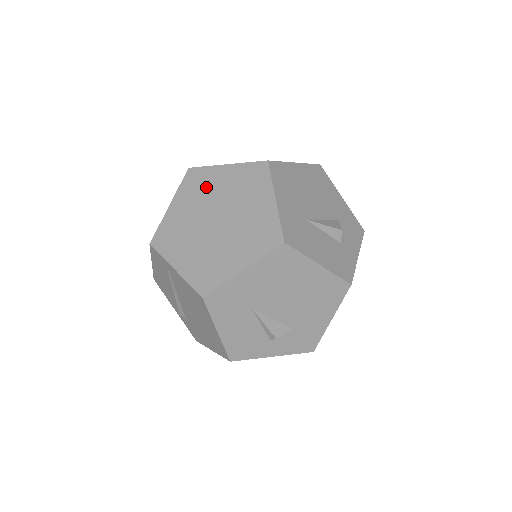
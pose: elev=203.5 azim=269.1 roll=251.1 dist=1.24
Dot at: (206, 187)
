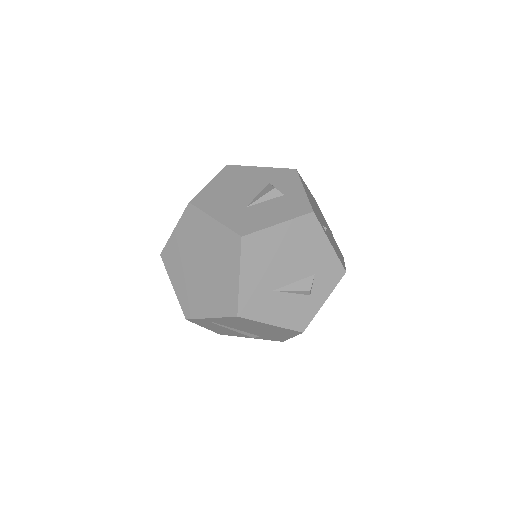
Dot at: (178, 255)
